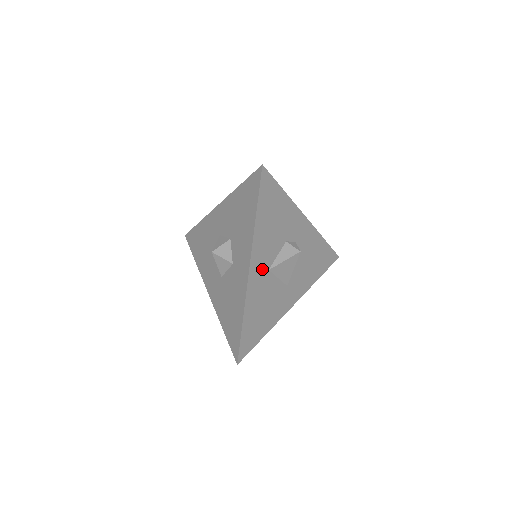
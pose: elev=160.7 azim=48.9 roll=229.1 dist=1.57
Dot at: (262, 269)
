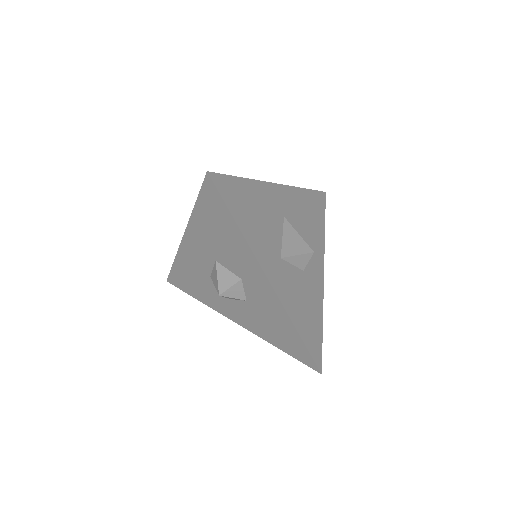
Dot at: (282, 205)
